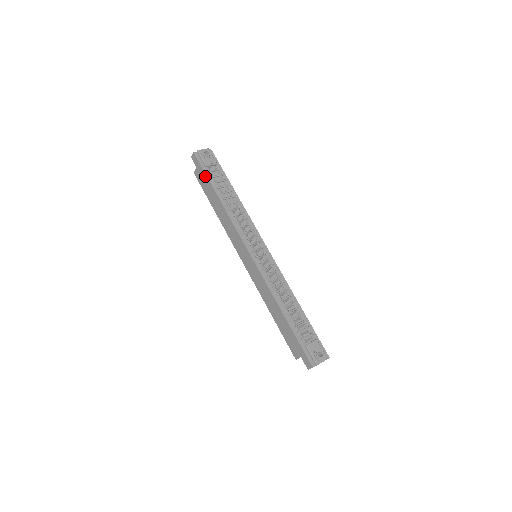
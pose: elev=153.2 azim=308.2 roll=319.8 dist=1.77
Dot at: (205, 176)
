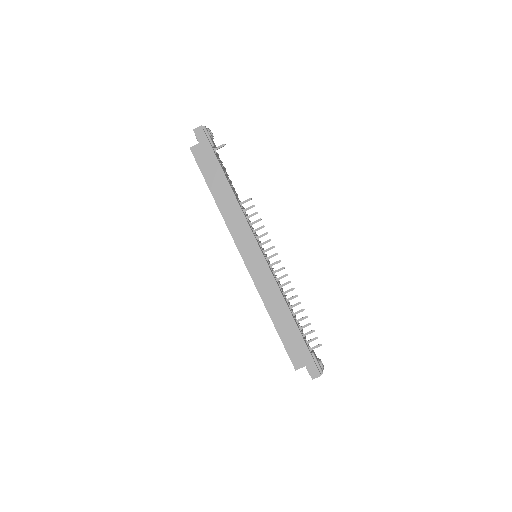
Dot at: (213, 155)
